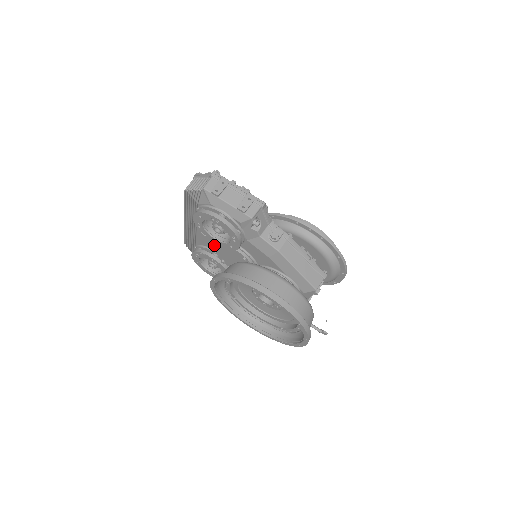
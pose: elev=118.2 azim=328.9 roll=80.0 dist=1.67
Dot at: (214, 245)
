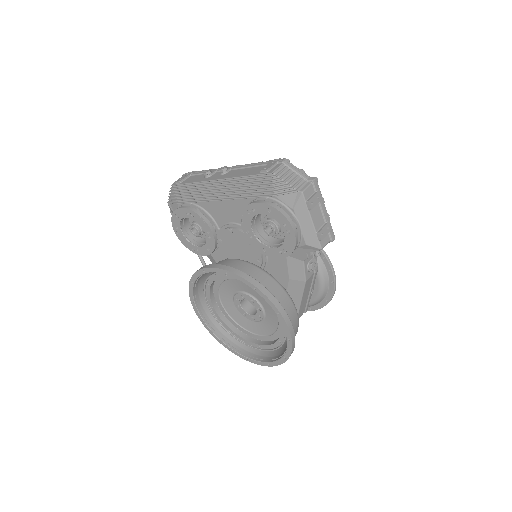
Dot at: (229, 224)
